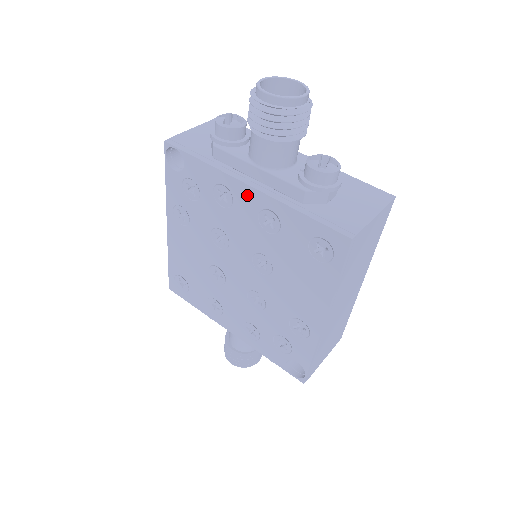
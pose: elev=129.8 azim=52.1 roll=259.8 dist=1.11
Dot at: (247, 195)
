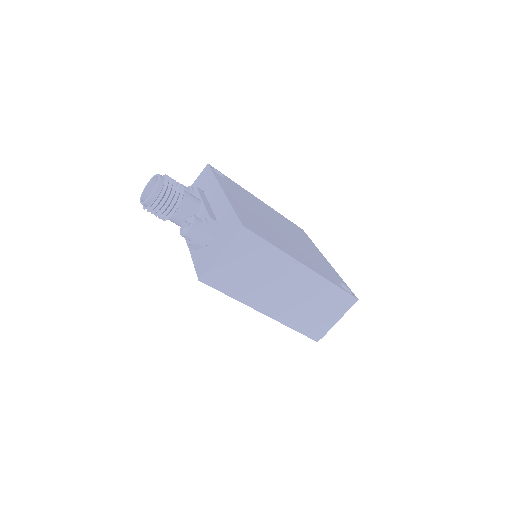
Dot at: occluded
